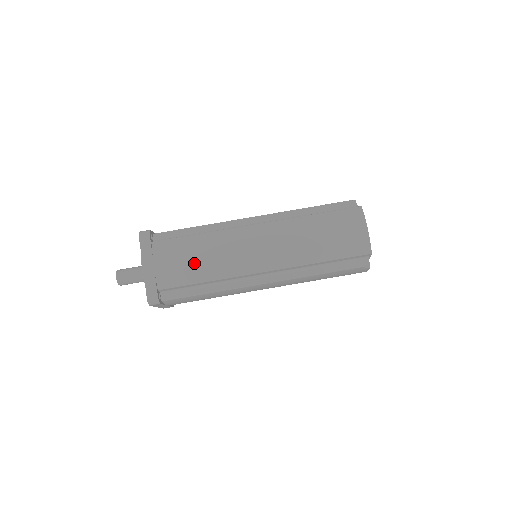
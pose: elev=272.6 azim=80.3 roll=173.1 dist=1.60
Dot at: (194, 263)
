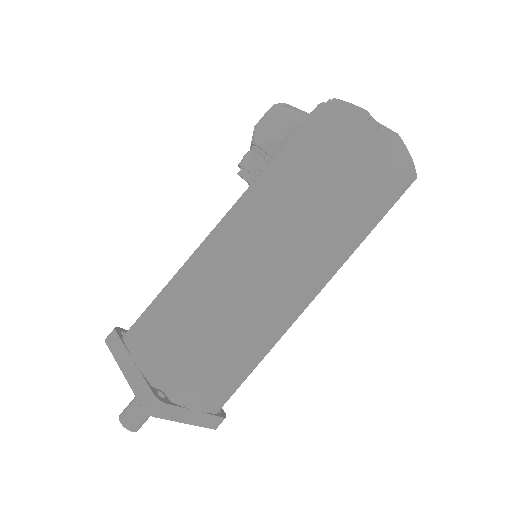
Dot at: (240, 367)
